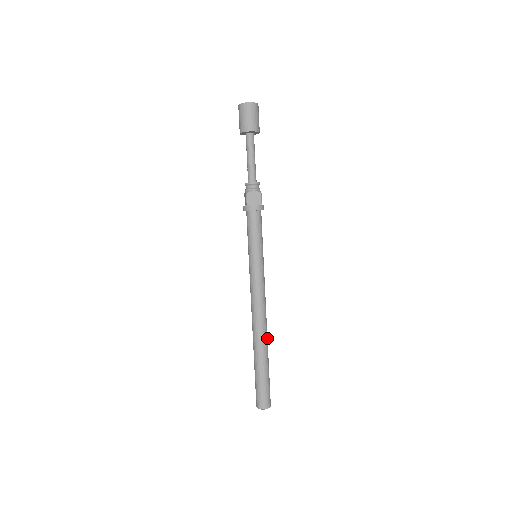
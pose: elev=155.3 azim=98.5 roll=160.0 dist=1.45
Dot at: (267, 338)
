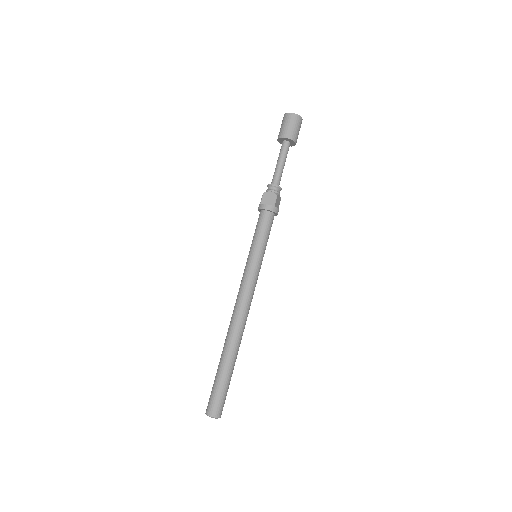
Dot at: (239, 342)
